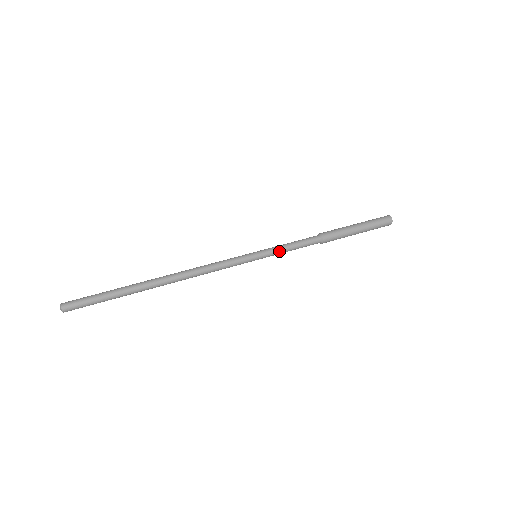
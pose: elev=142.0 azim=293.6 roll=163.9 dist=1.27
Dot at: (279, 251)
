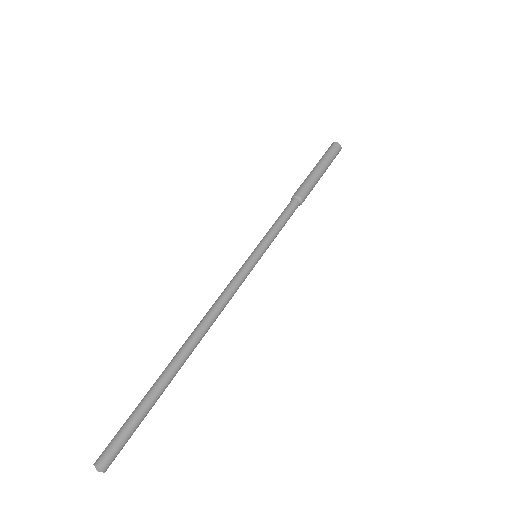
Dot at: (274, 237)
